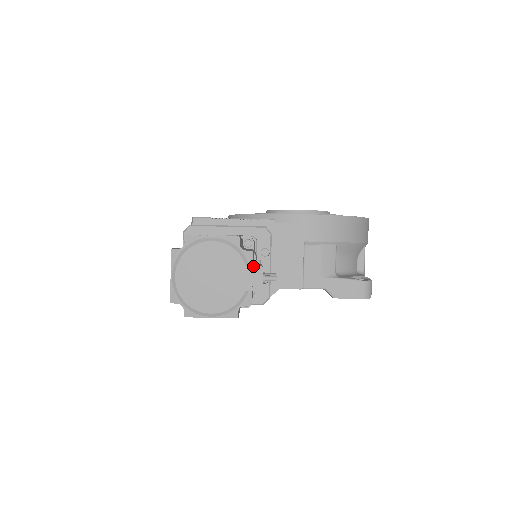
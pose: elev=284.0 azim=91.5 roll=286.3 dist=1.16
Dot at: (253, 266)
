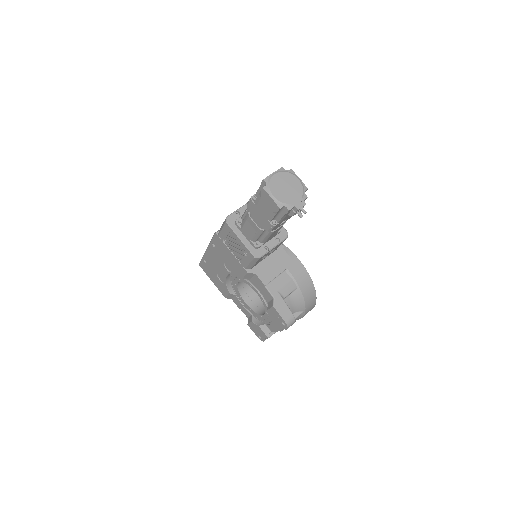
Dot at: (303, 200)
